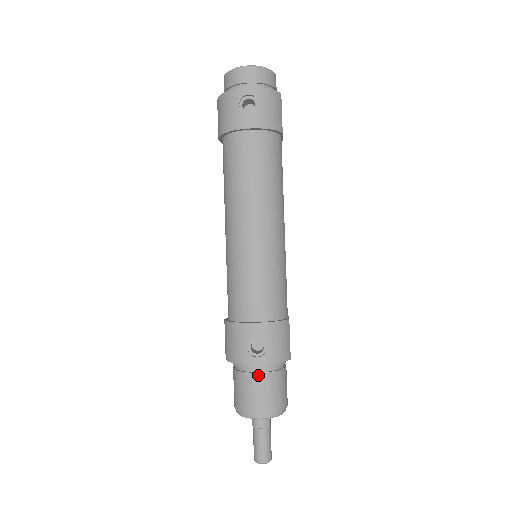
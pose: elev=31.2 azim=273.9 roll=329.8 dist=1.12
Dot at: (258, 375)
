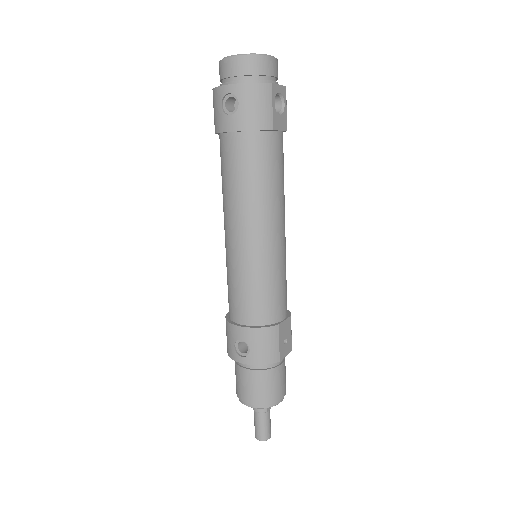
Dot at: (246, 371)
